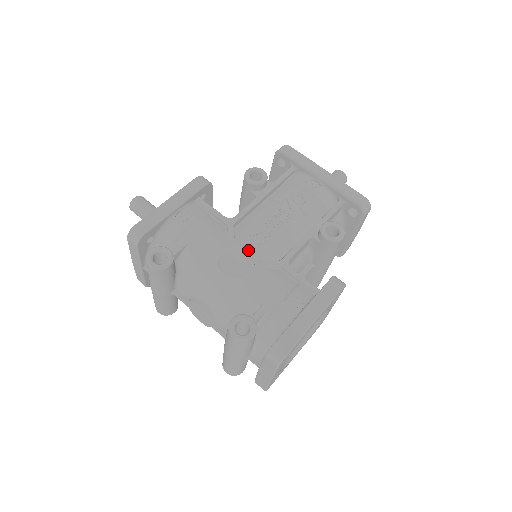
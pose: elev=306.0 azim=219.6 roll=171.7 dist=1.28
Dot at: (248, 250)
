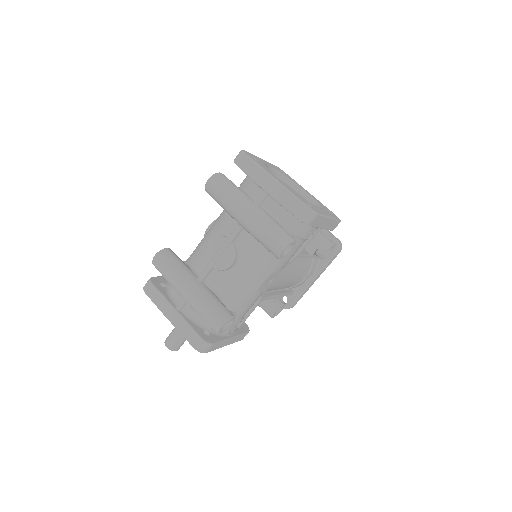
Dot at: occluded
